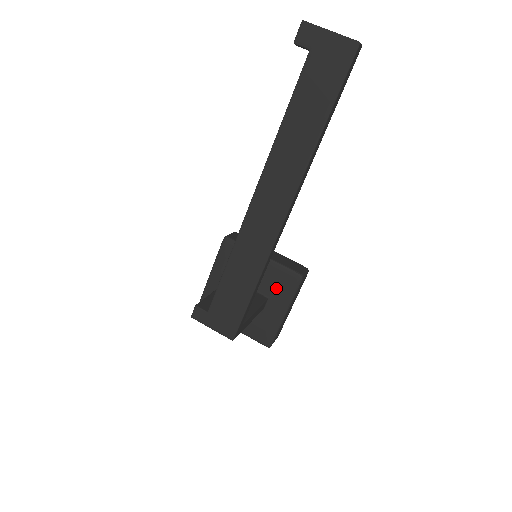
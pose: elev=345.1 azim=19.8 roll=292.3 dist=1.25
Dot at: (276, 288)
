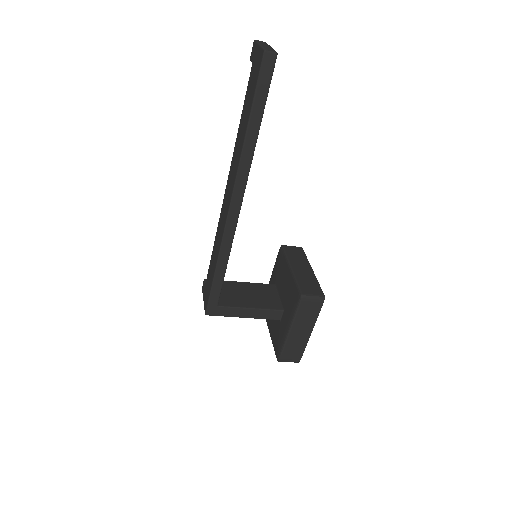
Dot at: (288, 302)
